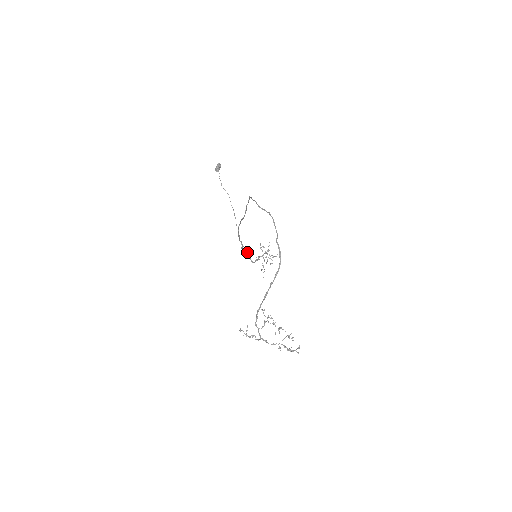
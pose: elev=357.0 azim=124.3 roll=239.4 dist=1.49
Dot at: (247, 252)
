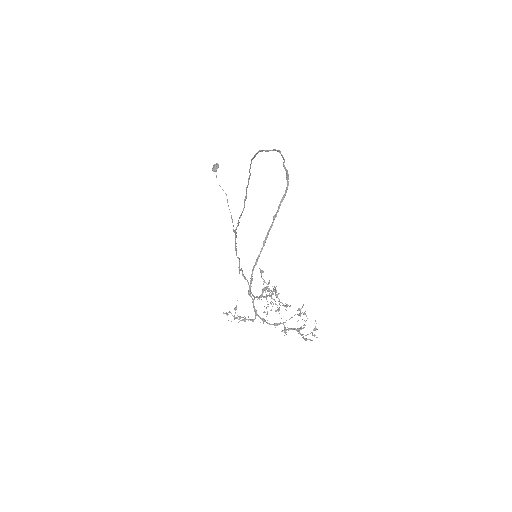
Dot at: (246, 279)
